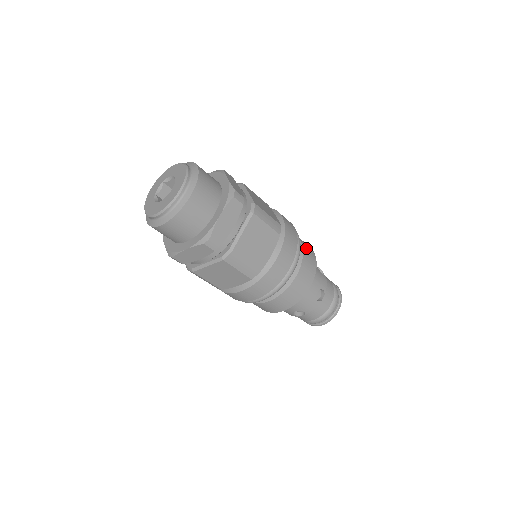
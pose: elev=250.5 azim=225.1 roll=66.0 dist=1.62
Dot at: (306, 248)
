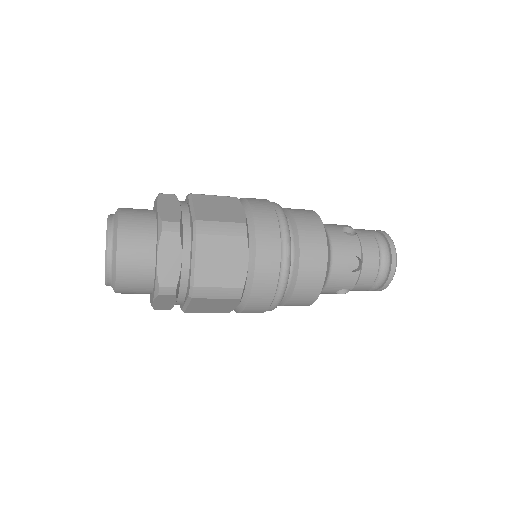
Dot at: occluded
